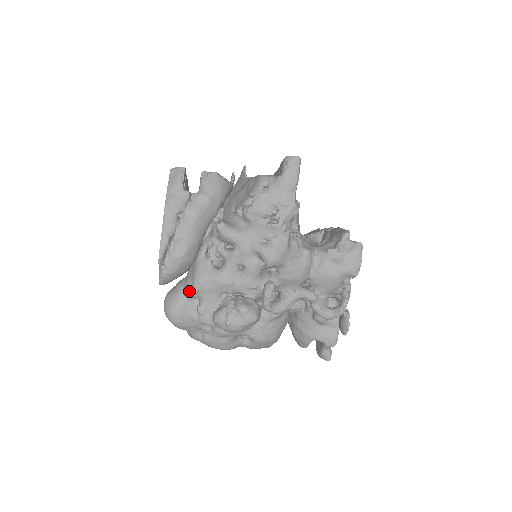
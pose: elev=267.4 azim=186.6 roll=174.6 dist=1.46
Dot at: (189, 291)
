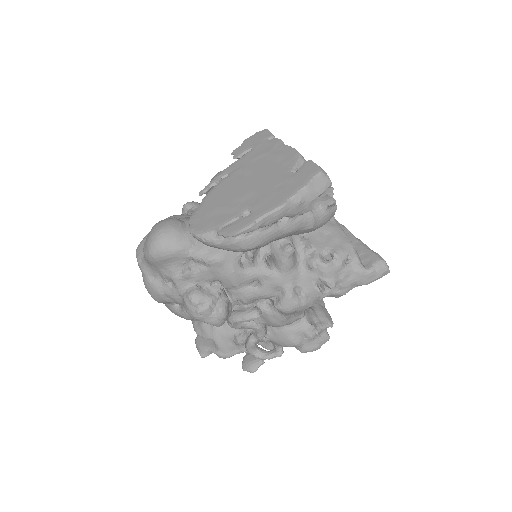
Dot at: (199, 254)
